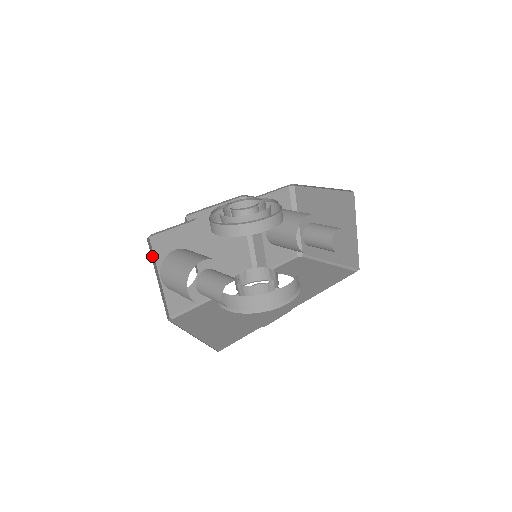
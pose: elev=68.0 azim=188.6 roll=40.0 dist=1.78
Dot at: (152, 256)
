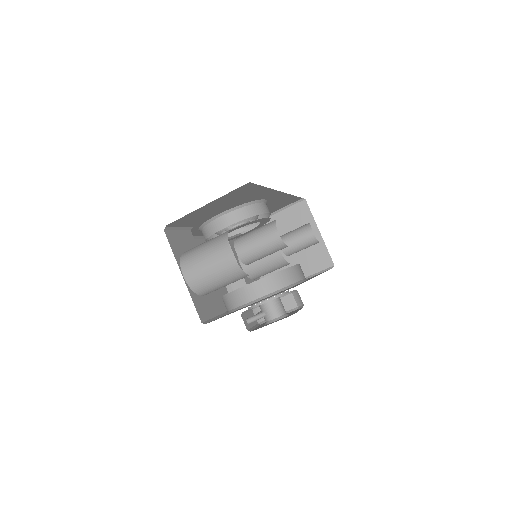
Dot at: occluded
